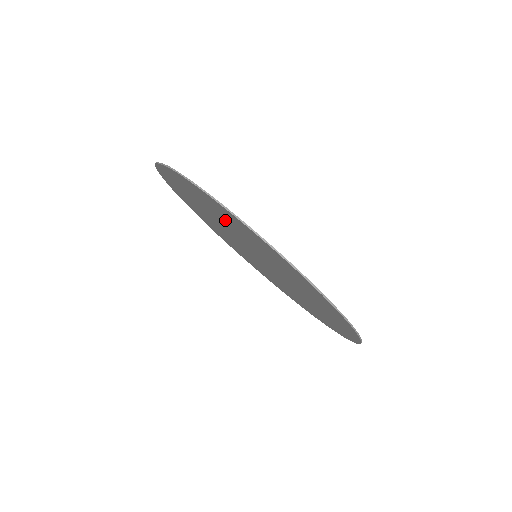
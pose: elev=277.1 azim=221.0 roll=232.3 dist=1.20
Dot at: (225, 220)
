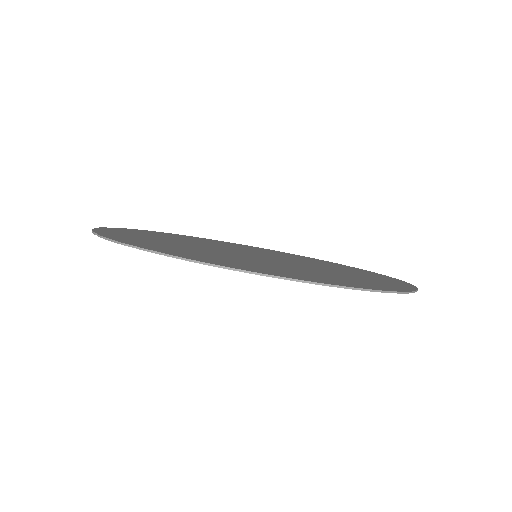
Dot at: occluded
